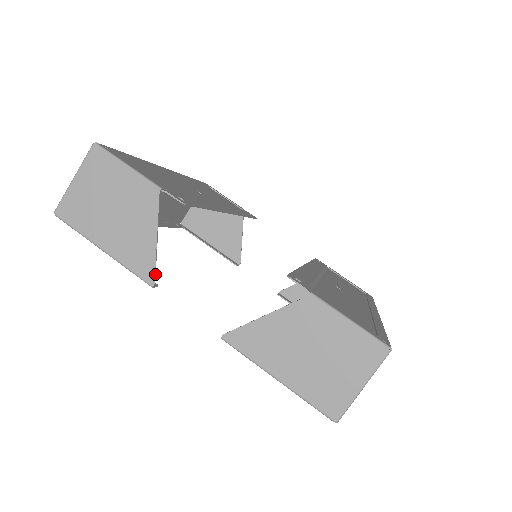
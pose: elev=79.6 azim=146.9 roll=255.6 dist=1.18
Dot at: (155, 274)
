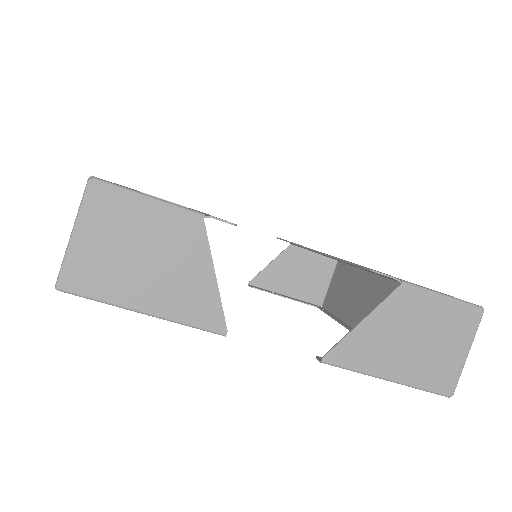
Dot at: (224, 319)
